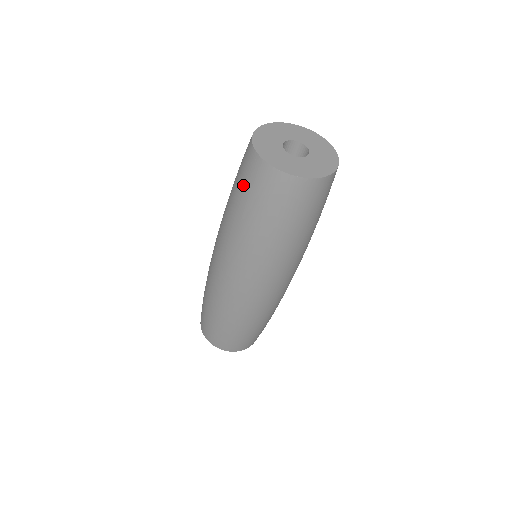
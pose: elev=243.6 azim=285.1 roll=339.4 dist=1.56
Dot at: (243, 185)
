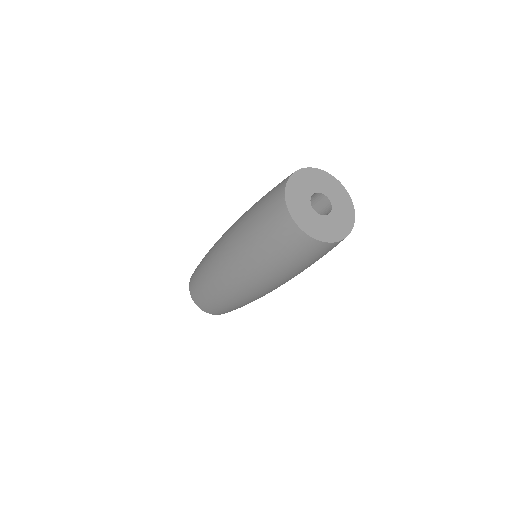
Dot at: (264, 211)
